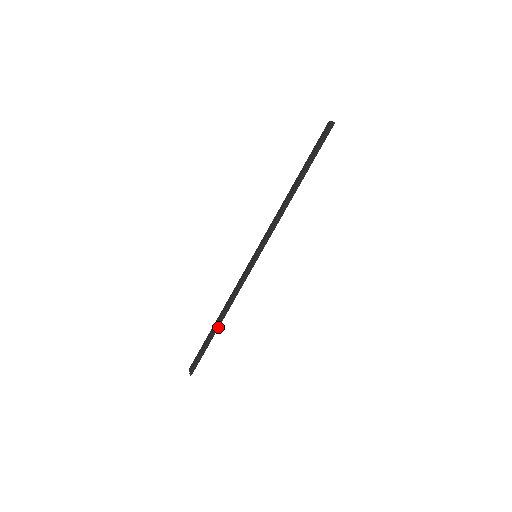
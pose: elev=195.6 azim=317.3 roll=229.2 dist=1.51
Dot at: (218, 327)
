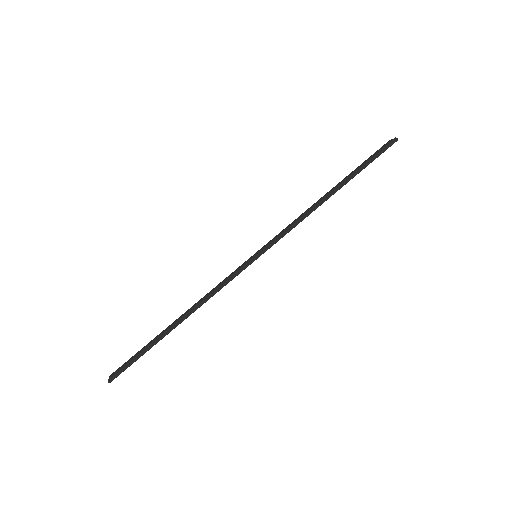
Dot at: (173, 328)
